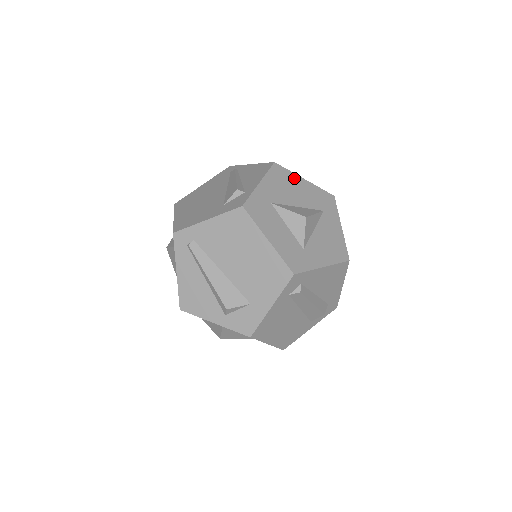
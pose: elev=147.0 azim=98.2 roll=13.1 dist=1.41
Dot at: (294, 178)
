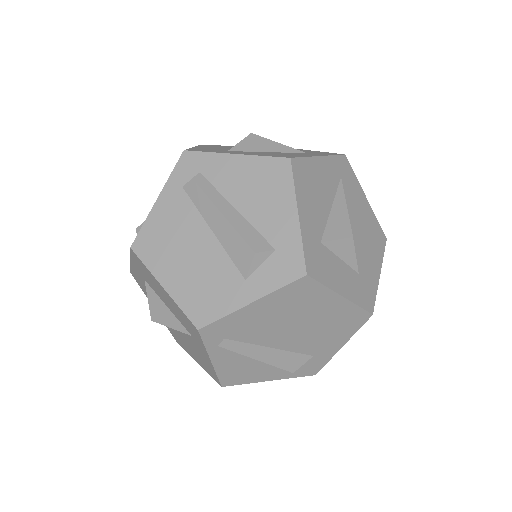
Dot at: occluded
